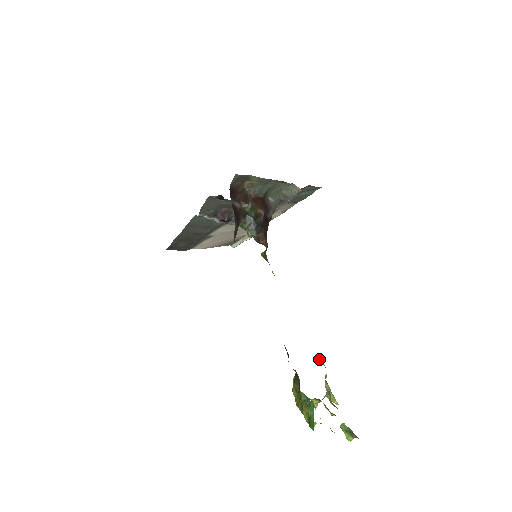
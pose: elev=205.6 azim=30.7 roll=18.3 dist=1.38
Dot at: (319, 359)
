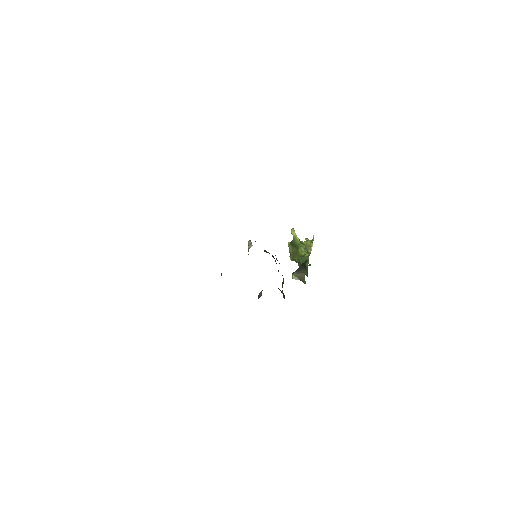
Dot at: (307, 251)
